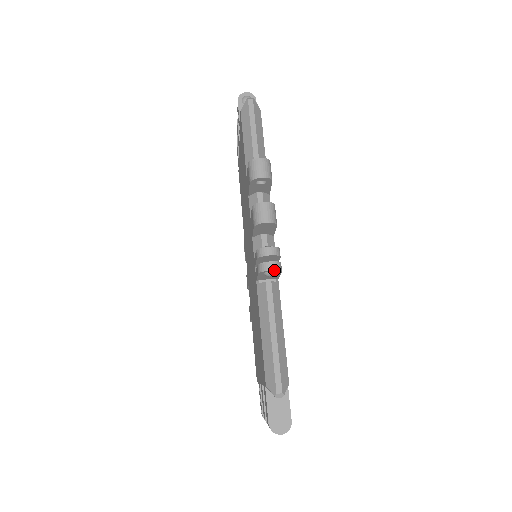
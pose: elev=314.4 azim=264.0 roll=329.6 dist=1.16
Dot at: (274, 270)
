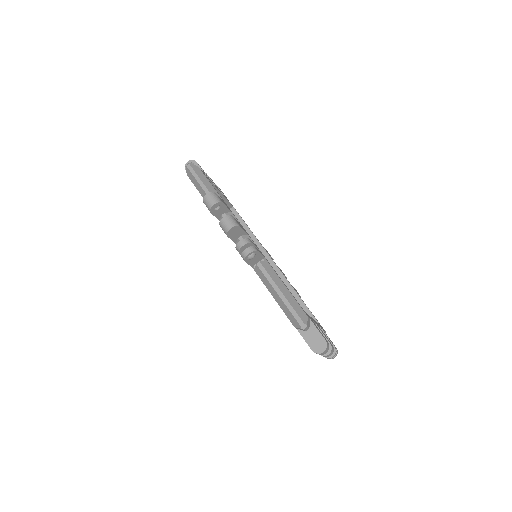
Dot at: (251, 253)
